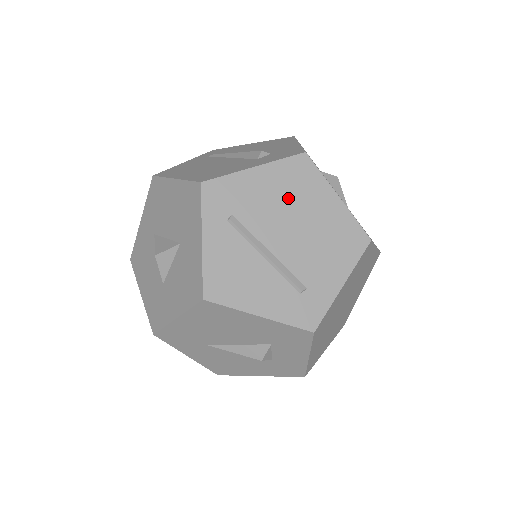
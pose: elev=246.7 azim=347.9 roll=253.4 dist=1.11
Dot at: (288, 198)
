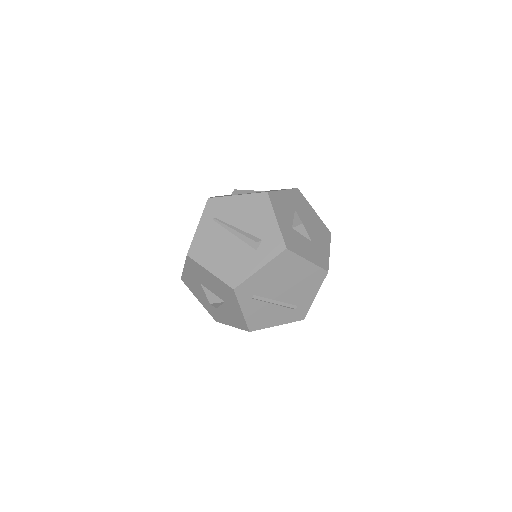
Dot at: (281, 274)
